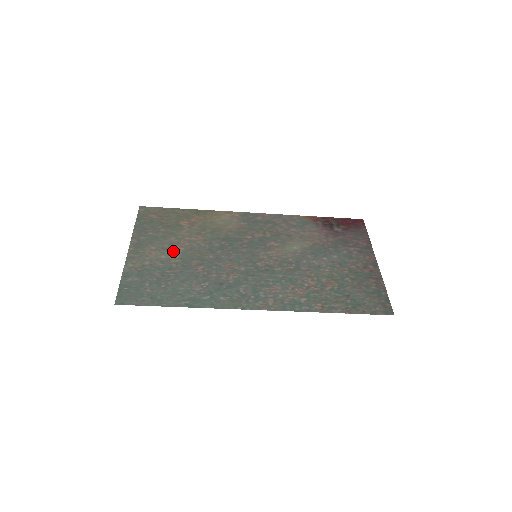
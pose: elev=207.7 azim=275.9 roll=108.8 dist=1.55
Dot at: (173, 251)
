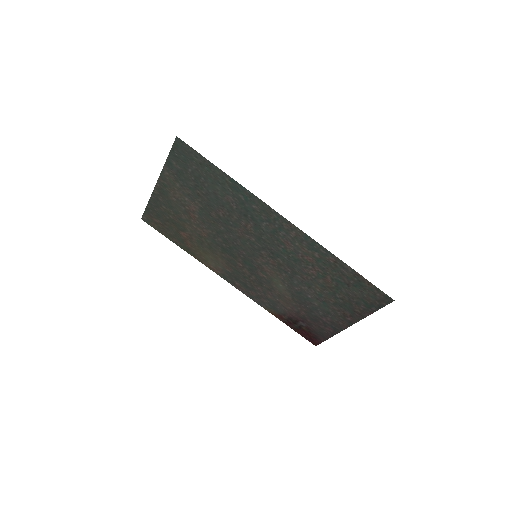
Dot at: (191, 209)
